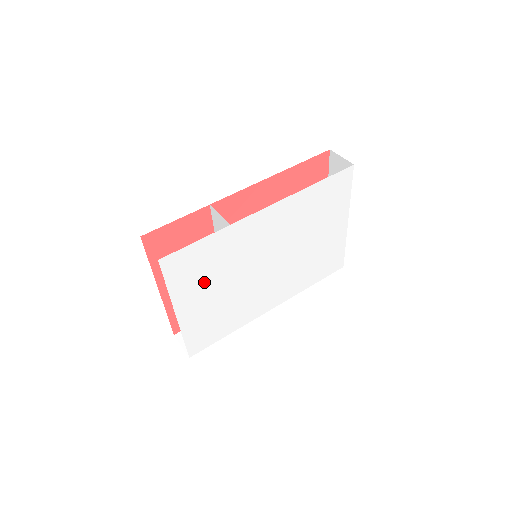
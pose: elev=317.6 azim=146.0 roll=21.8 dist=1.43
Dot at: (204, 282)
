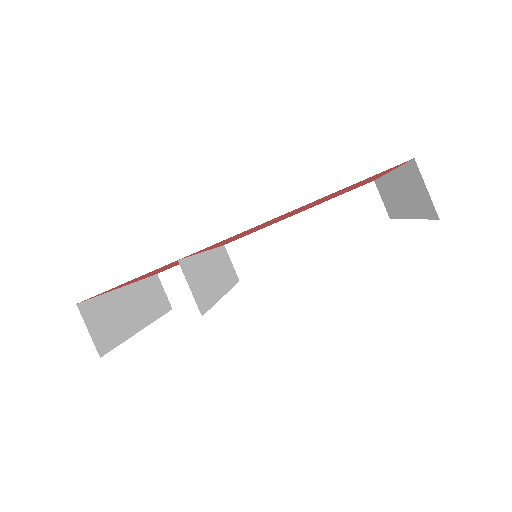
Dot at: occluded
